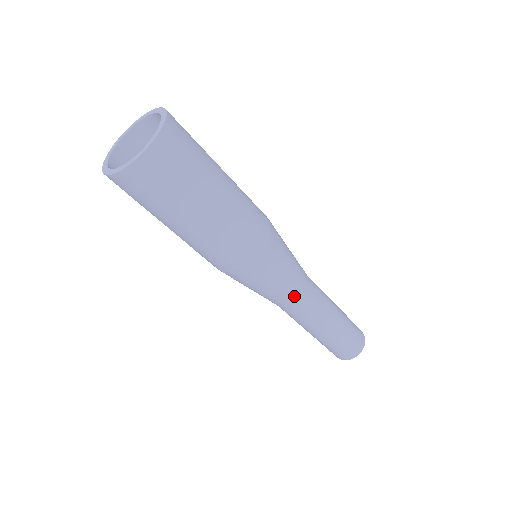
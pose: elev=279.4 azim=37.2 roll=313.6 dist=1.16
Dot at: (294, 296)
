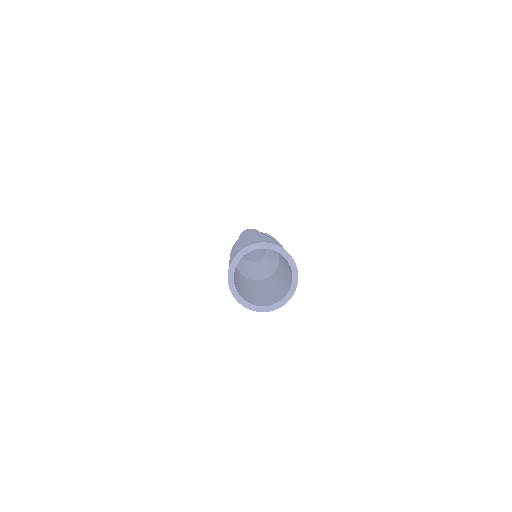
Dot at: occluded
